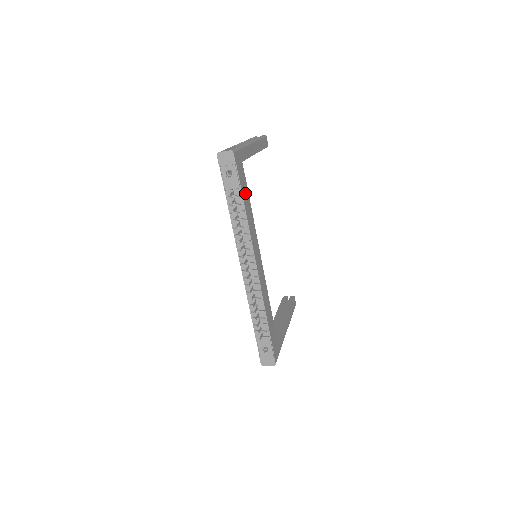
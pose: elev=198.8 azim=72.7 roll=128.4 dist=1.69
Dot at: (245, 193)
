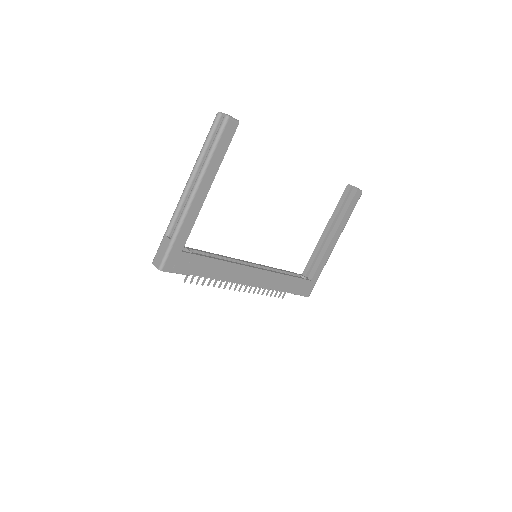
Dot at: (201, 266)
